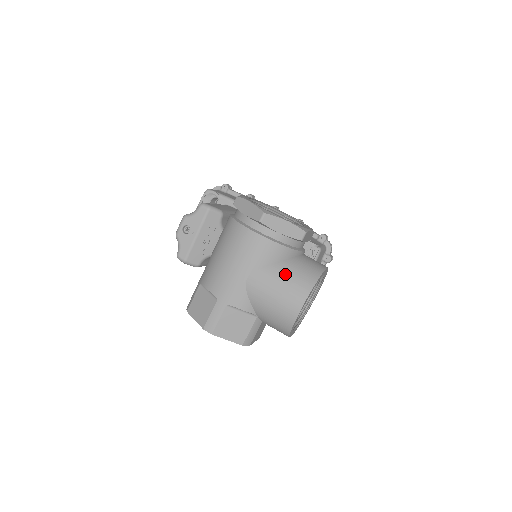
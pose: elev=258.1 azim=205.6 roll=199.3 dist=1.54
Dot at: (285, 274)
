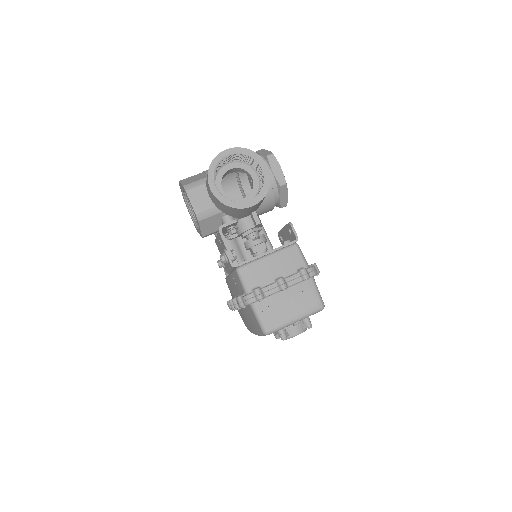
Dot at: occluded
